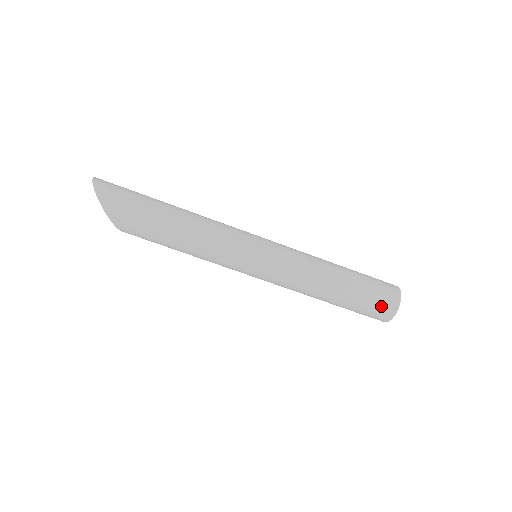
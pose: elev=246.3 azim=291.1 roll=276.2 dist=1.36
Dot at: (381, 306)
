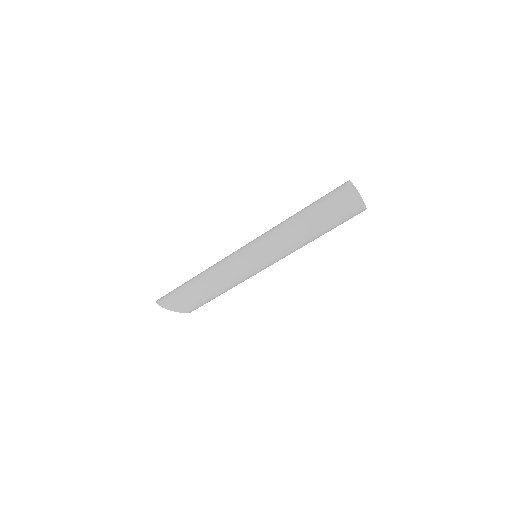
Dot at: (341, 202)
